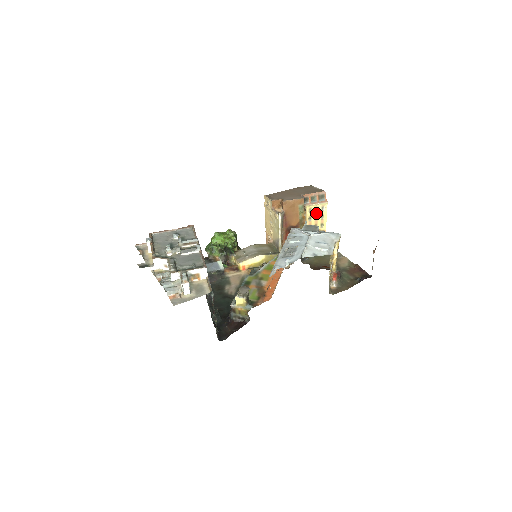
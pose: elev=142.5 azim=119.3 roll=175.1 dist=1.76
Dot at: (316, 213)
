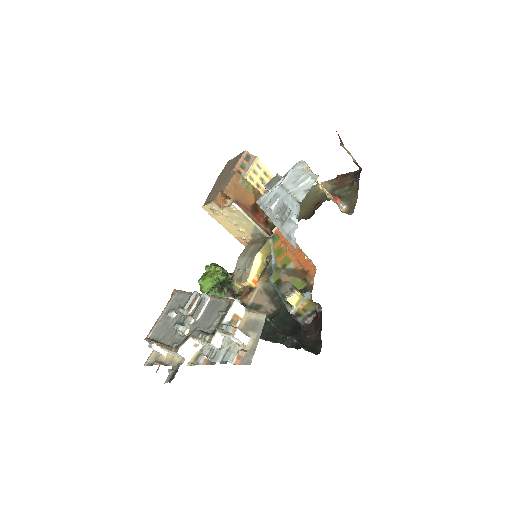
Dot at: (258, 176)
